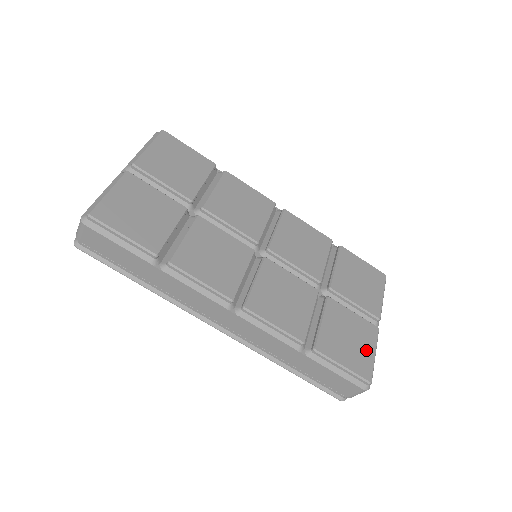
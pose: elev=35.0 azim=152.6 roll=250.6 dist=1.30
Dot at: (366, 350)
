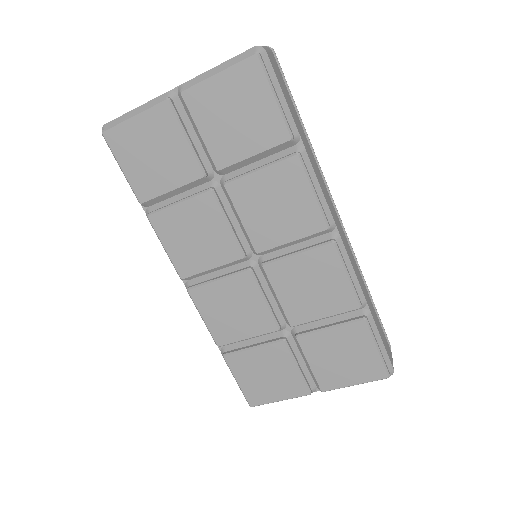
Dot at: (273, 393)
